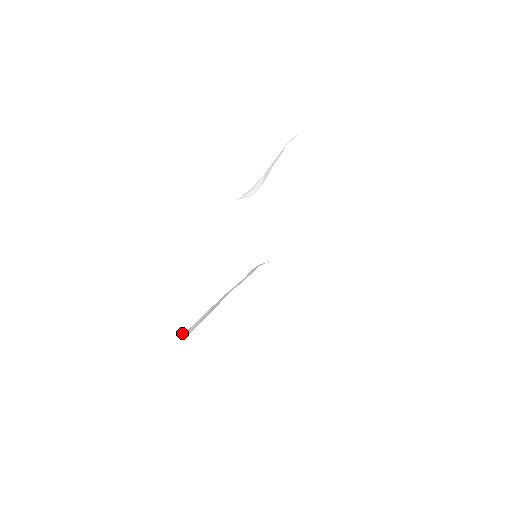
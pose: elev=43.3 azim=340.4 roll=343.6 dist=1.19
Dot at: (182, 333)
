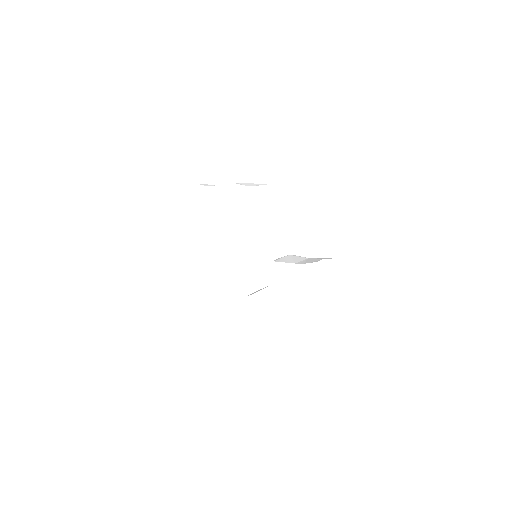
Dot at: (260, 289)
